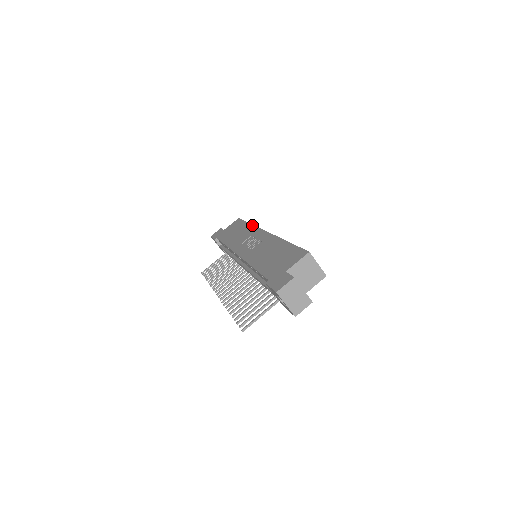
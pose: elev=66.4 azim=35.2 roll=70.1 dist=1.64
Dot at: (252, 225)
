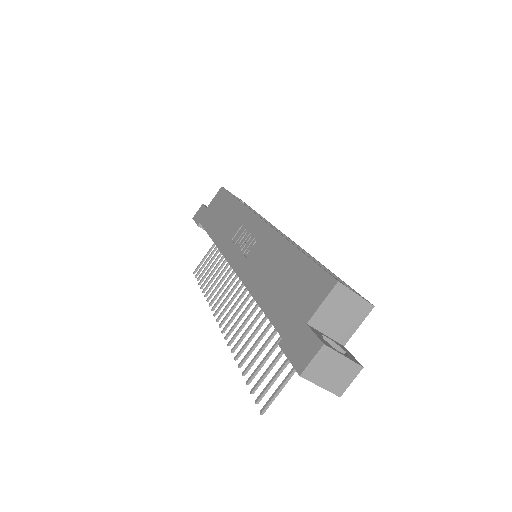
Dot at: (240, 203)
